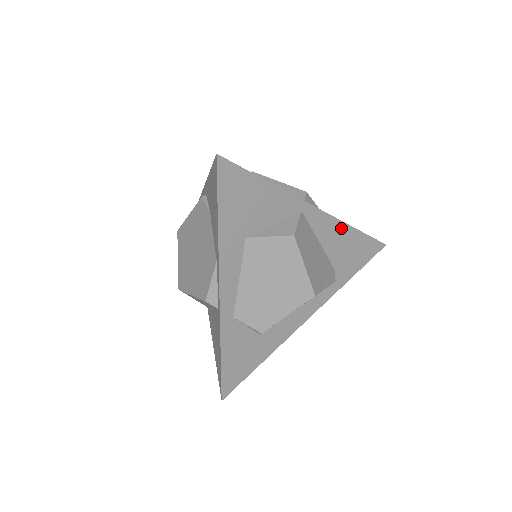
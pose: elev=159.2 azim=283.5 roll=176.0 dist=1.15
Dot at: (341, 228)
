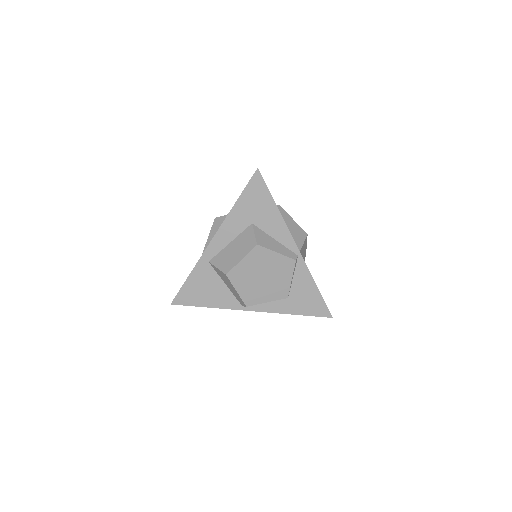
Dot at: (279, 310)
